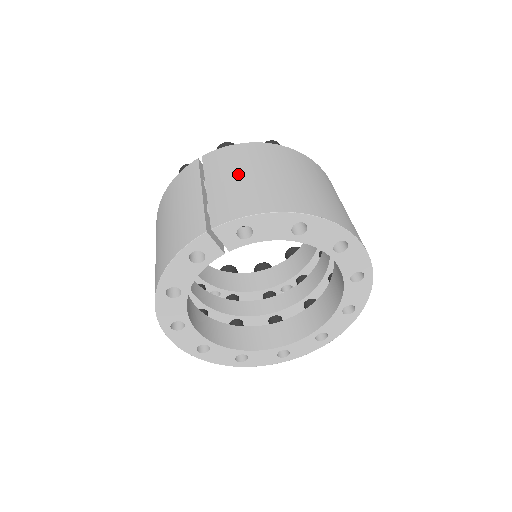
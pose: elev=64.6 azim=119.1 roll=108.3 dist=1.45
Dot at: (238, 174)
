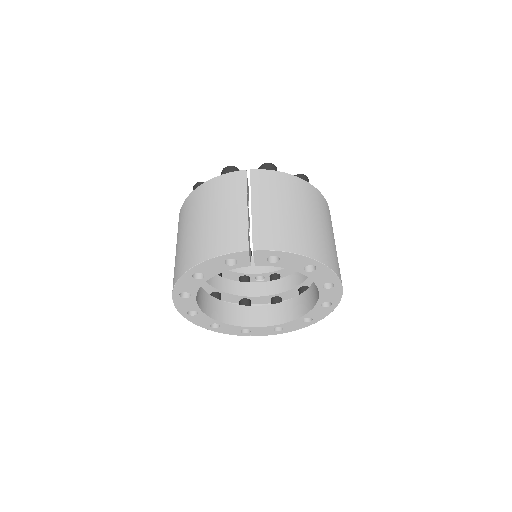
Dot at: (279, 205)
